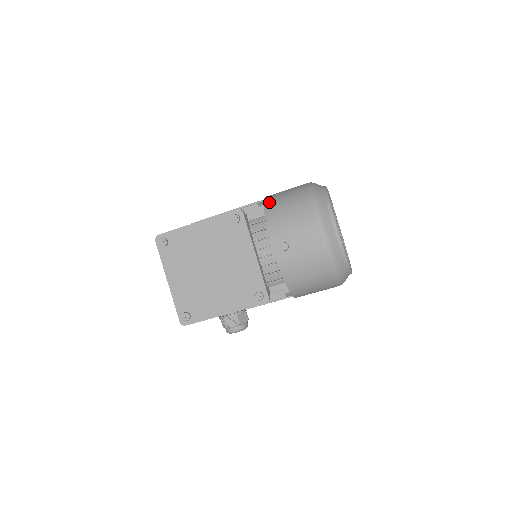
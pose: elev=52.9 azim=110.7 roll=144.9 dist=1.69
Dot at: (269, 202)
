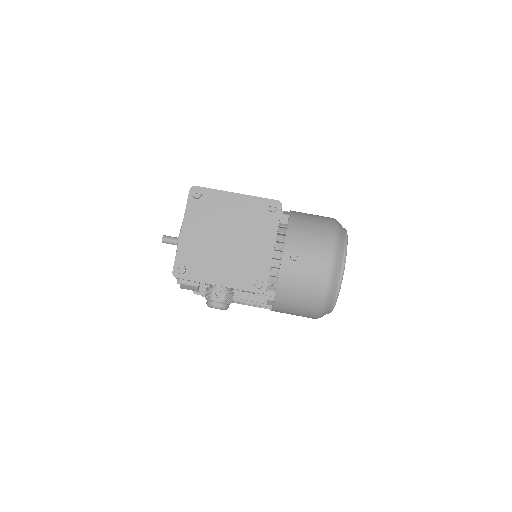
Dot at: (295, 215)
